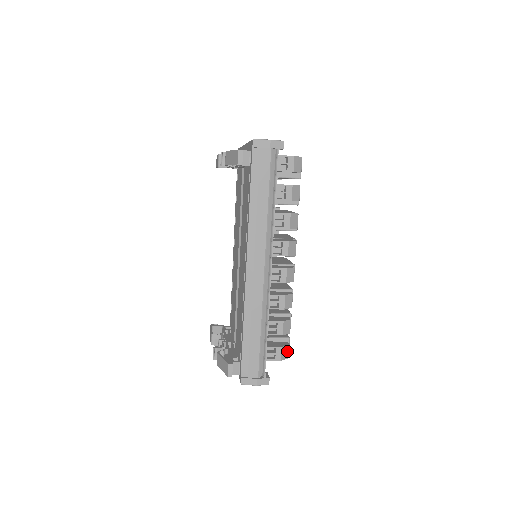
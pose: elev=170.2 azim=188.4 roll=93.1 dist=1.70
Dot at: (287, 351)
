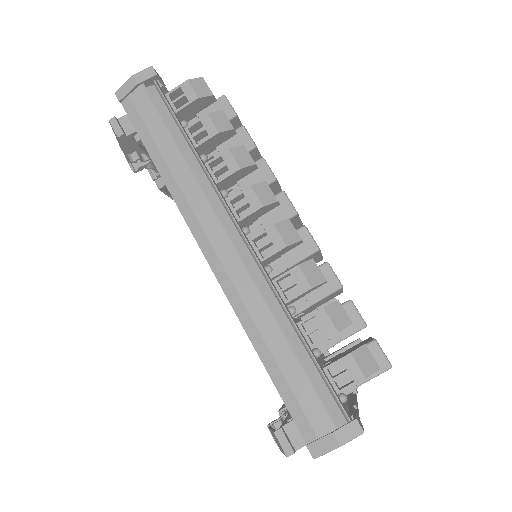
Dot at: (368, 357)
